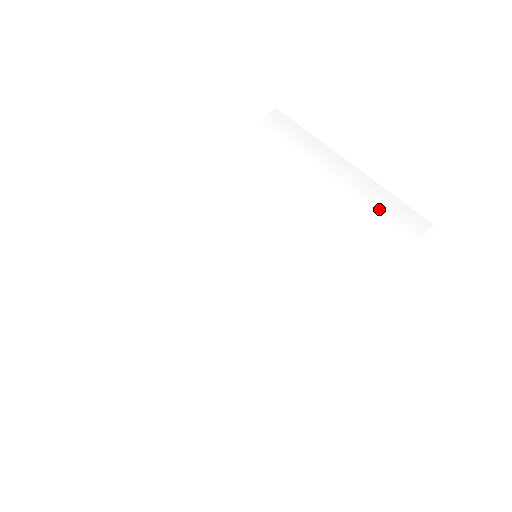
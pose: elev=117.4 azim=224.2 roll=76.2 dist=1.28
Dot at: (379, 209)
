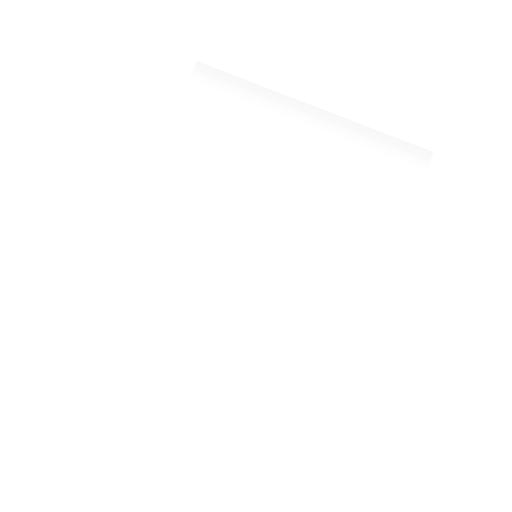
Dot at: (371, 153)
